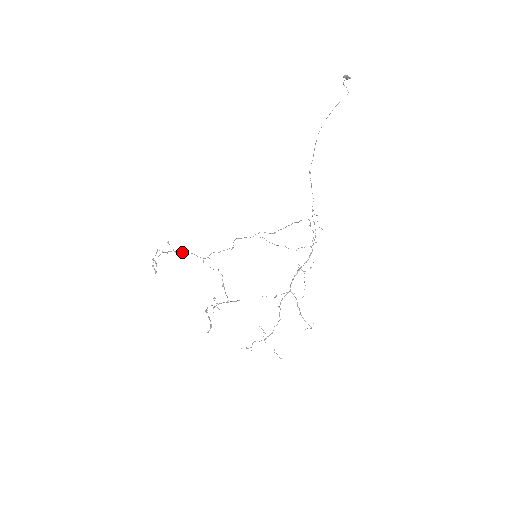
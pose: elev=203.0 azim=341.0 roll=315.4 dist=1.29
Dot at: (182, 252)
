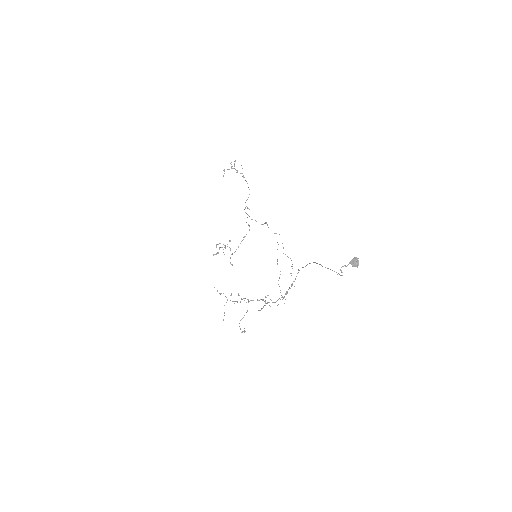
Dot at: (246, 181)
